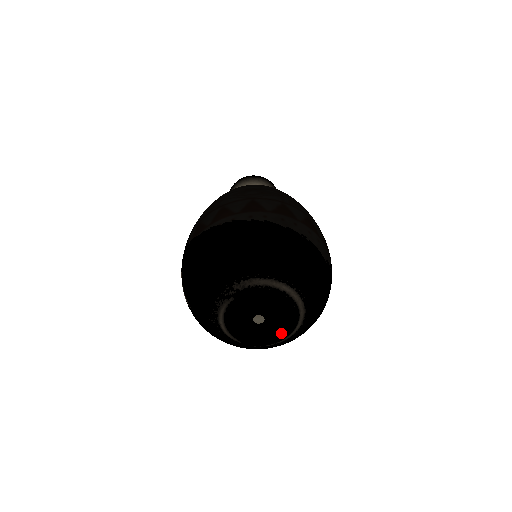
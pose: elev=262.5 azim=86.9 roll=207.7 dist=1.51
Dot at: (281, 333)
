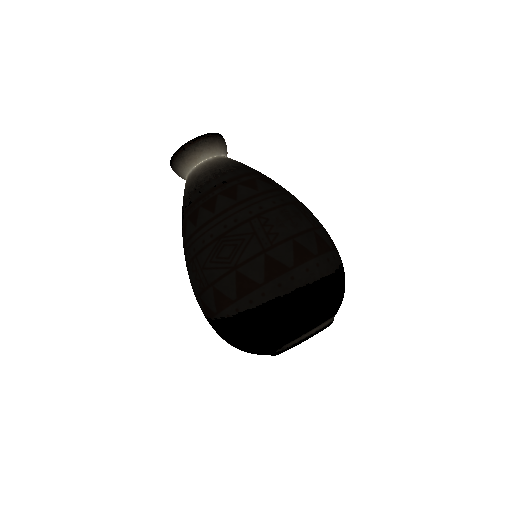
Dot at: occluded
